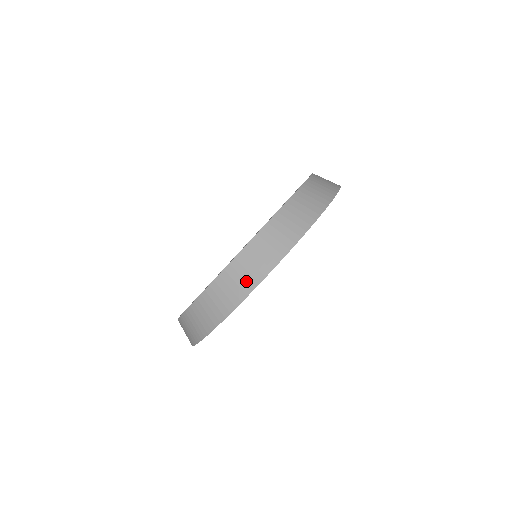
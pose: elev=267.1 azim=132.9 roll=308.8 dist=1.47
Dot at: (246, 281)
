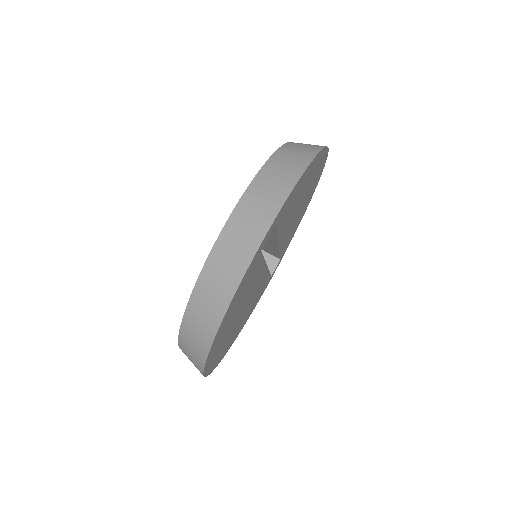
Dot at: (289, 172)
